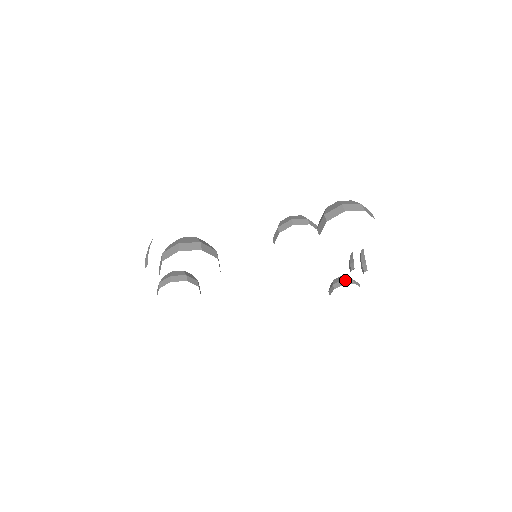
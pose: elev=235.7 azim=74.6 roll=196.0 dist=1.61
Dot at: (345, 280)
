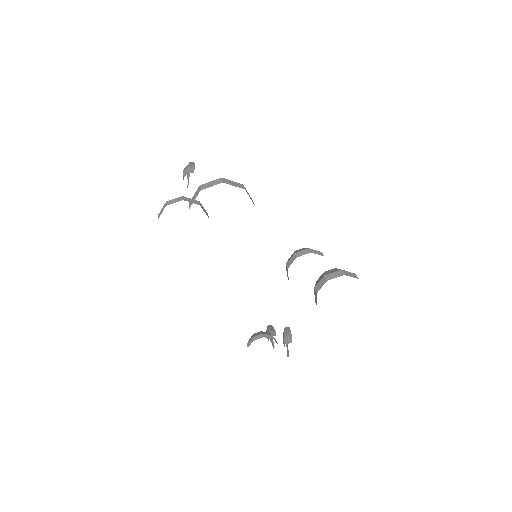
Dot at: occluded
